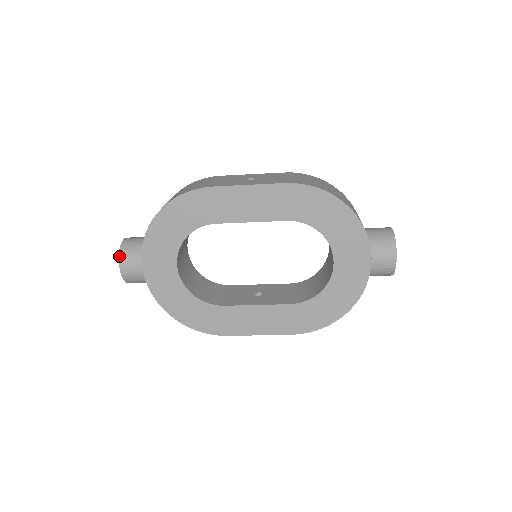
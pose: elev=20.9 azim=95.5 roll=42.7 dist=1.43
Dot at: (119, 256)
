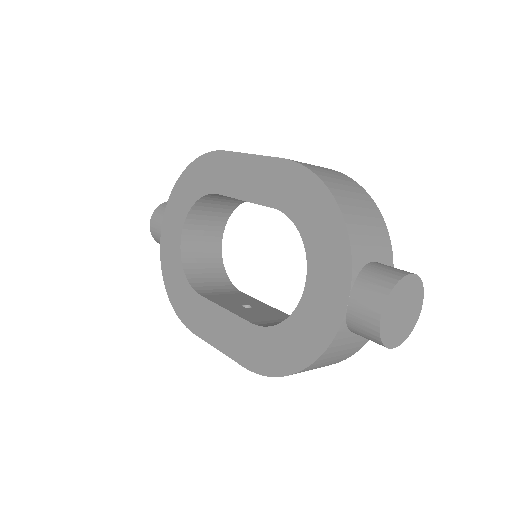
Dot at: (155, 210)
